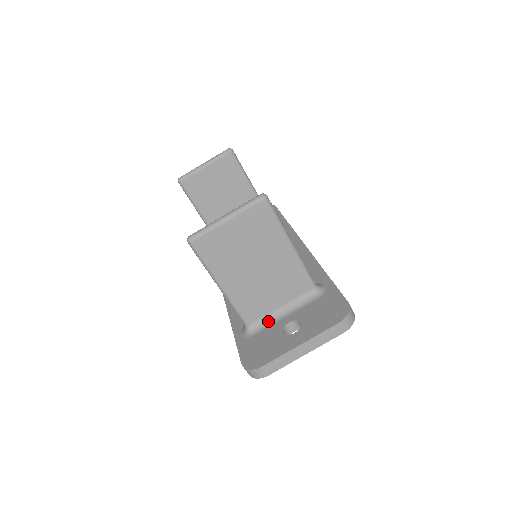
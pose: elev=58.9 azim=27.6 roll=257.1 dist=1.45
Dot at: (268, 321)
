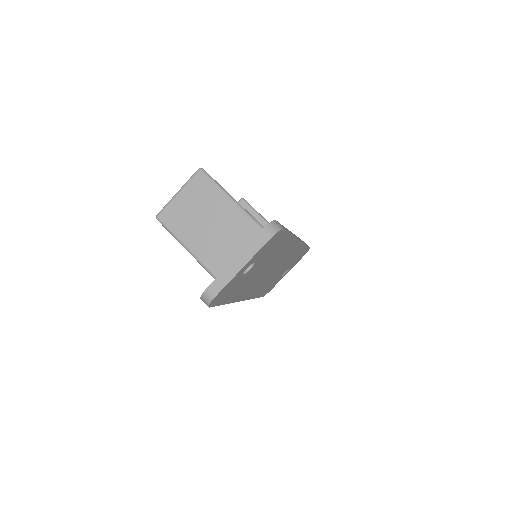
Dot at: occluded
